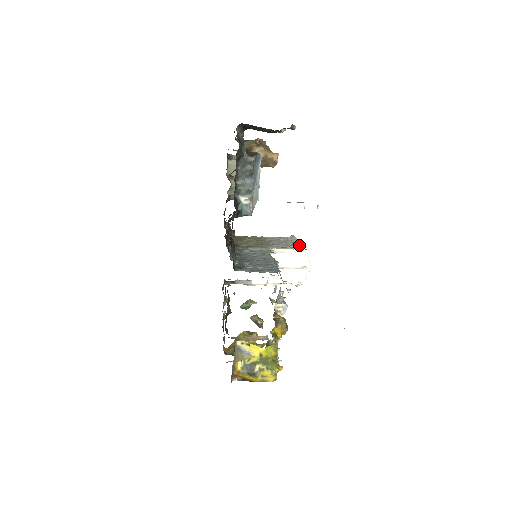
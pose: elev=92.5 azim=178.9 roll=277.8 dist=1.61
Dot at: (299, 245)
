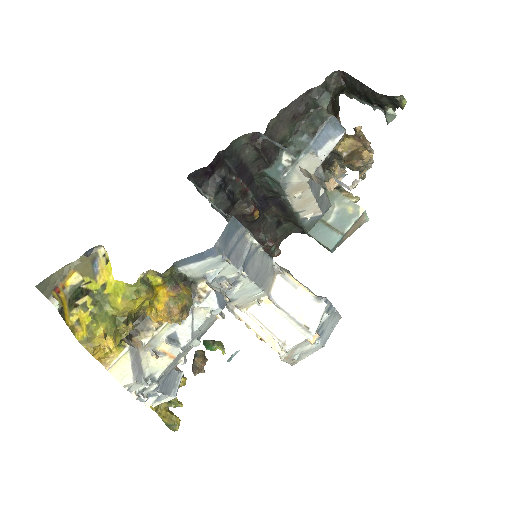
Dot at: occluded
